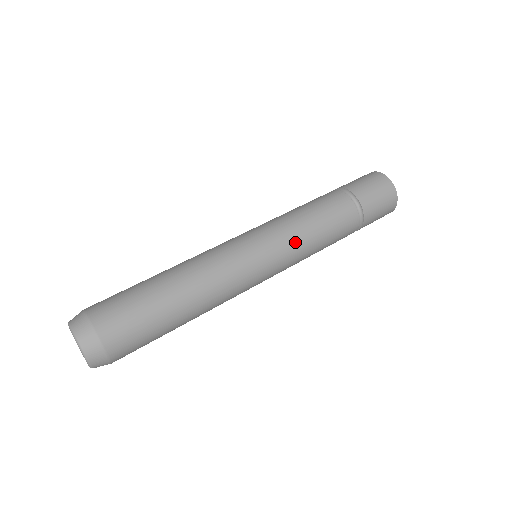
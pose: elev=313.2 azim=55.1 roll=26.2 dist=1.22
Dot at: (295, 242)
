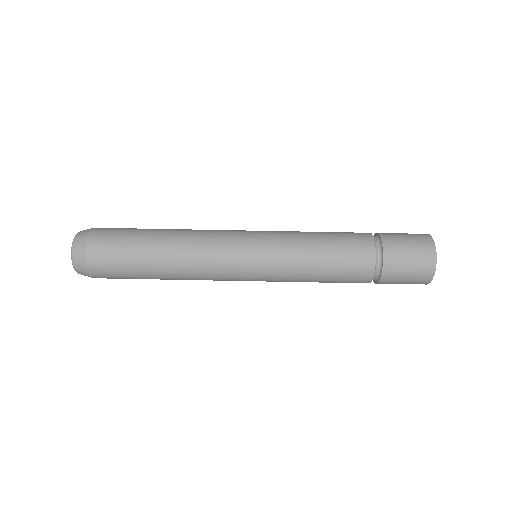
Dot at: occluded
